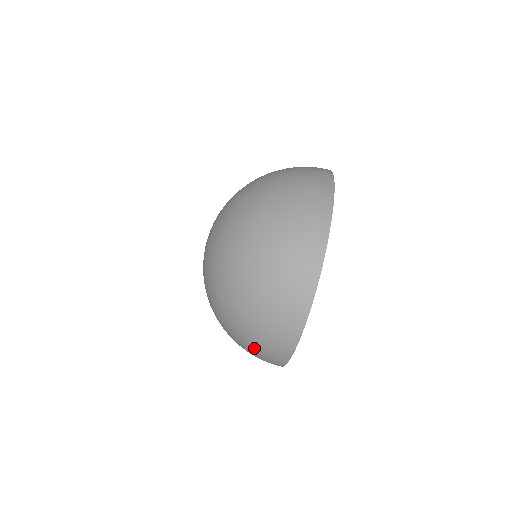
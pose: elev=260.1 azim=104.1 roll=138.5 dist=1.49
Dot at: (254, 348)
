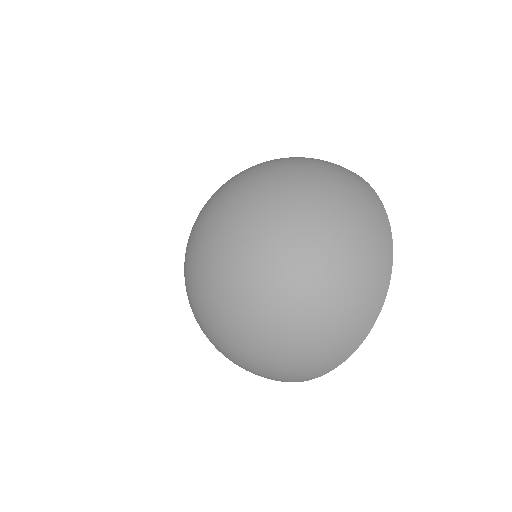
Dot at: occluded
